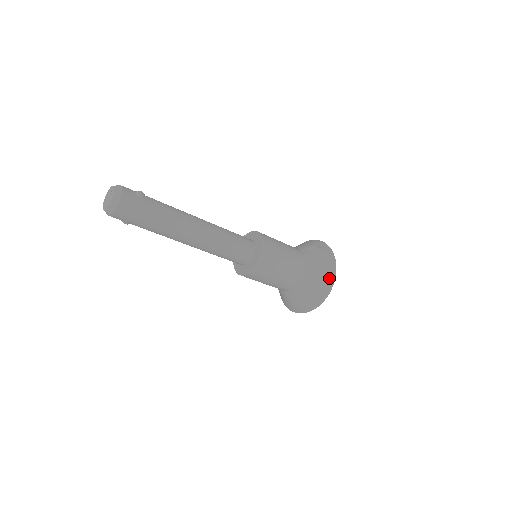
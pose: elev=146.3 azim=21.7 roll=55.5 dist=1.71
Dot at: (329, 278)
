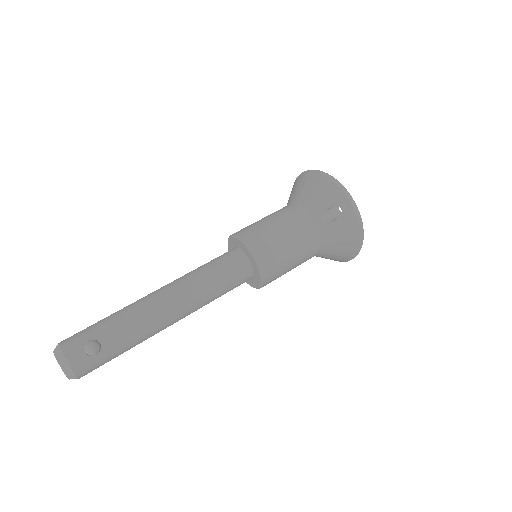
Dot at: (354, 251)
